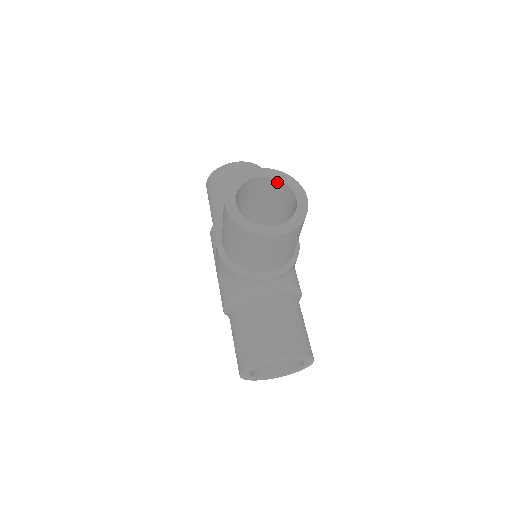
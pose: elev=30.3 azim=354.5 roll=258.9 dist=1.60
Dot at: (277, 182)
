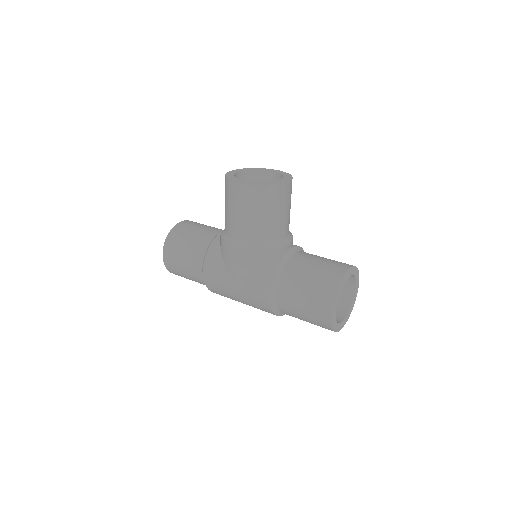
Dot at: (249, 174)
